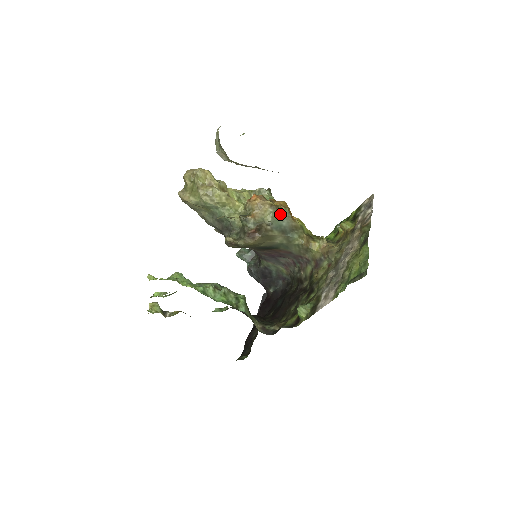
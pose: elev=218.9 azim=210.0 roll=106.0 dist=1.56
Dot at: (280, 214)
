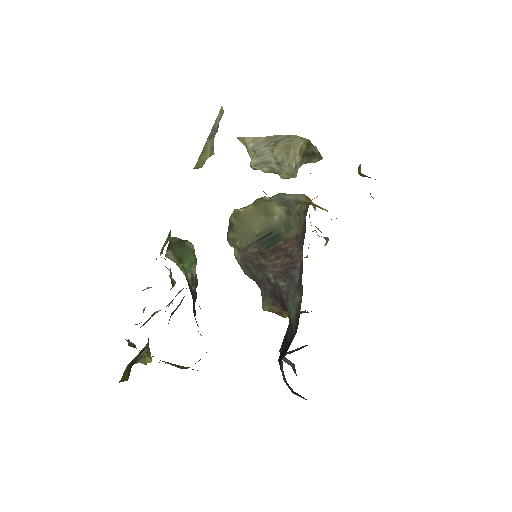
Dot at: (290, 194)
